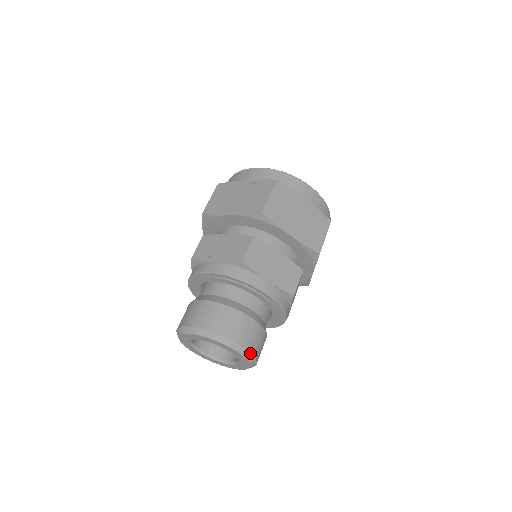
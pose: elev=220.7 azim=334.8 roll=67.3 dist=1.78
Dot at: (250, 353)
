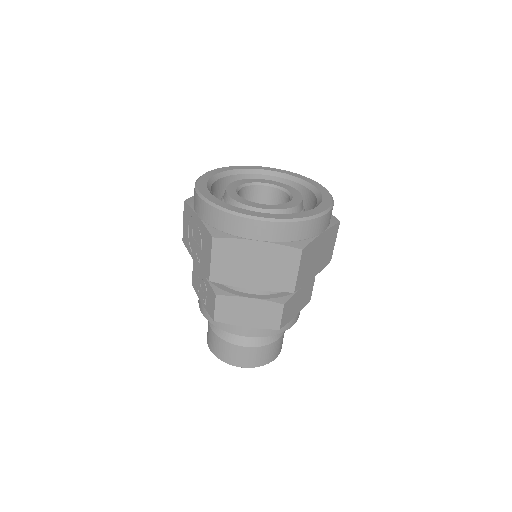
Dot at: occluded
